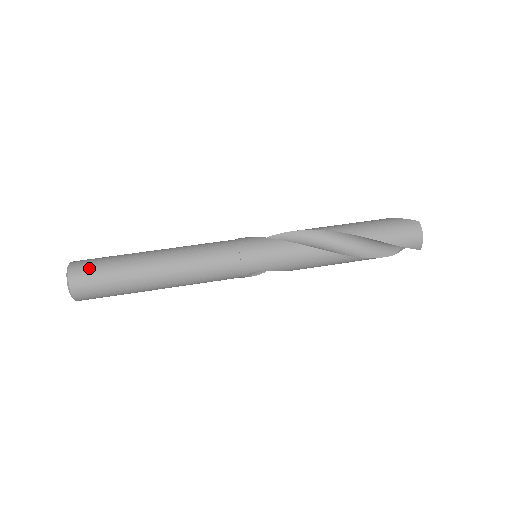
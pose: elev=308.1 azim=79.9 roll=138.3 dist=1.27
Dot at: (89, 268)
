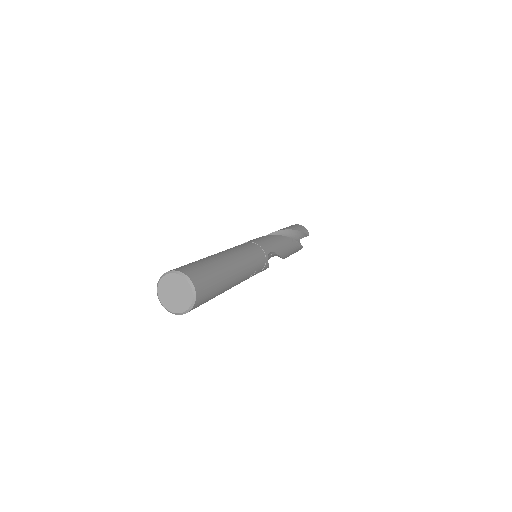
Dot at: (183, 266)
